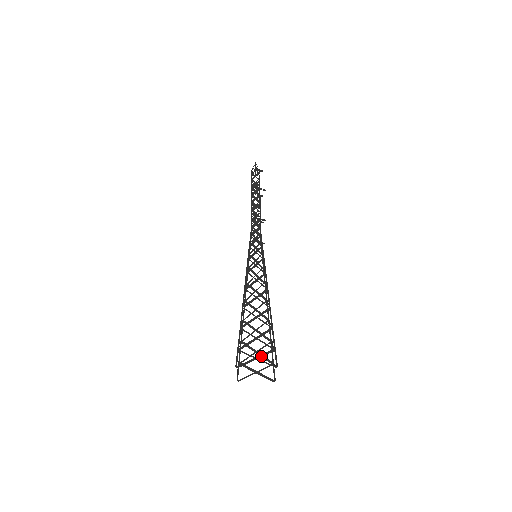
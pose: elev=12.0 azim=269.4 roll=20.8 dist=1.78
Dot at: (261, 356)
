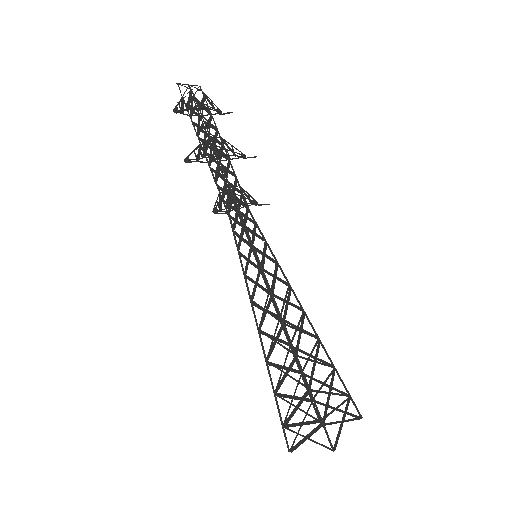
Dot at: (310, 435)
